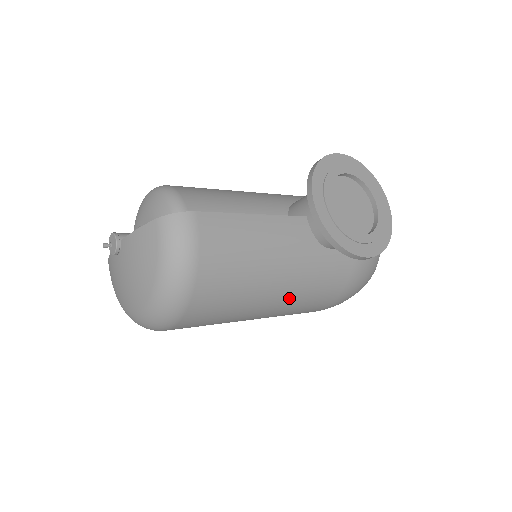
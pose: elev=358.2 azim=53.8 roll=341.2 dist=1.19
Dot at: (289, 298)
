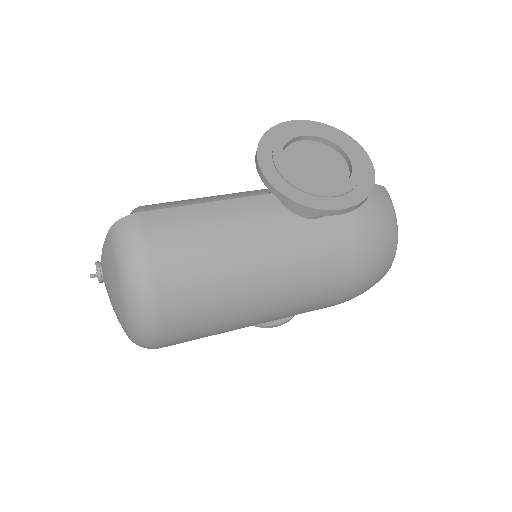
Dot at: (284, 283)
